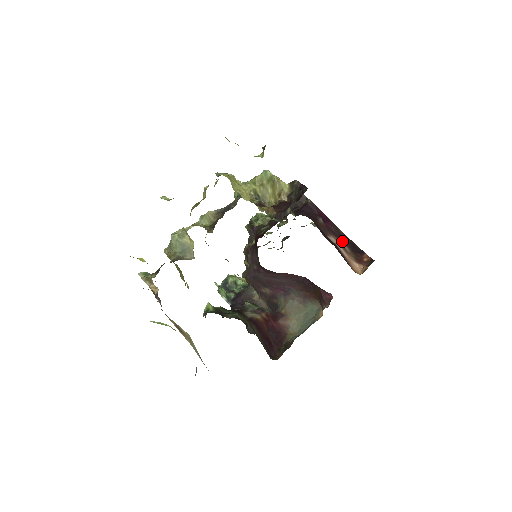
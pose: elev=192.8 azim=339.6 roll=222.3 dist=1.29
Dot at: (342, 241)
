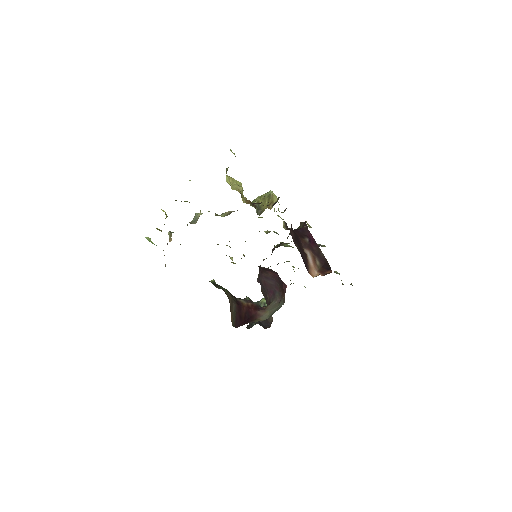
Dot at: (318, 258)
